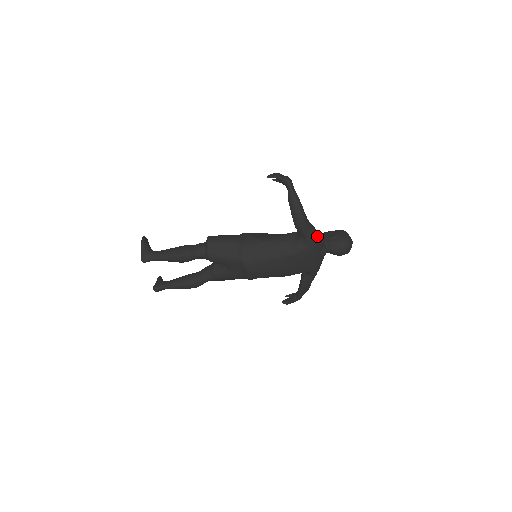
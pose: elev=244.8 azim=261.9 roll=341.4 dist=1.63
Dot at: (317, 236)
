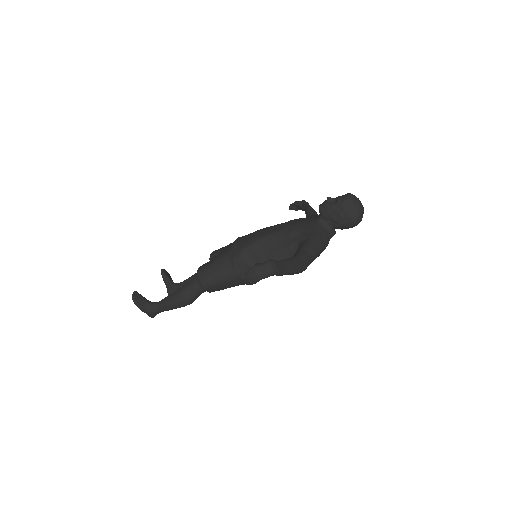
Dot at: (323, 249)
